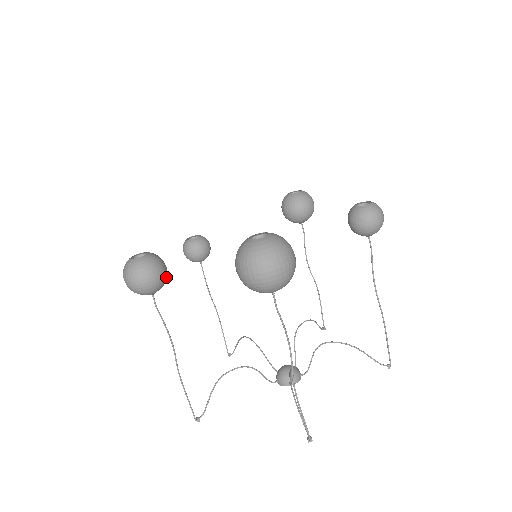
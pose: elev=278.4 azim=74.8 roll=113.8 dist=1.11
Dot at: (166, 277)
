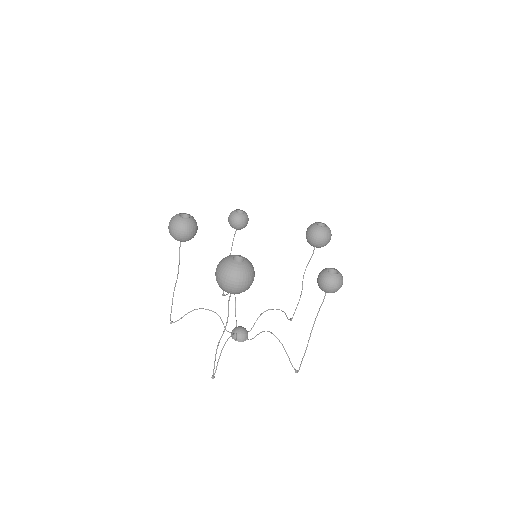
Dot at: (193, 237)
